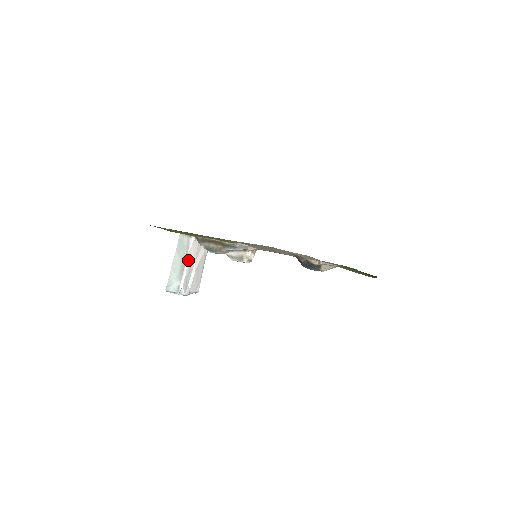
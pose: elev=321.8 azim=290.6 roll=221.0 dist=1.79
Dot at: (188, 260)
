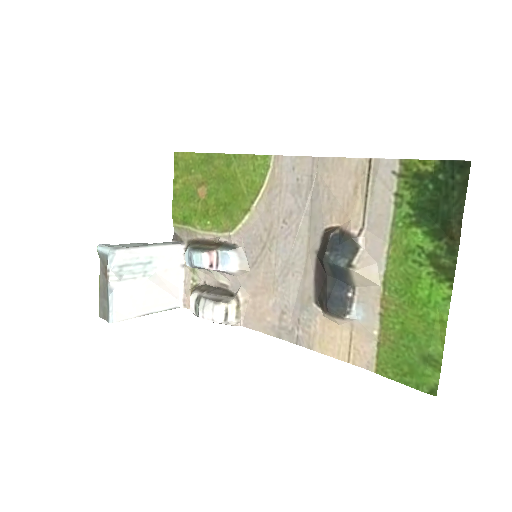
Dot at: (157, 251)
